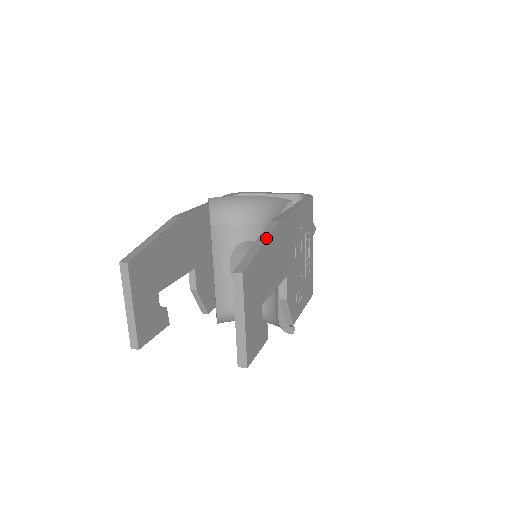
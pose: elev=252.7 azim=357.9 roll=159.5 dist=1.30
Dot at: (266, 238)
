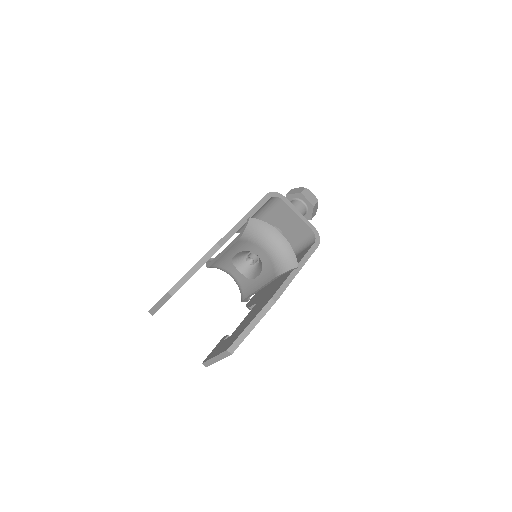
Dot at: occluded
